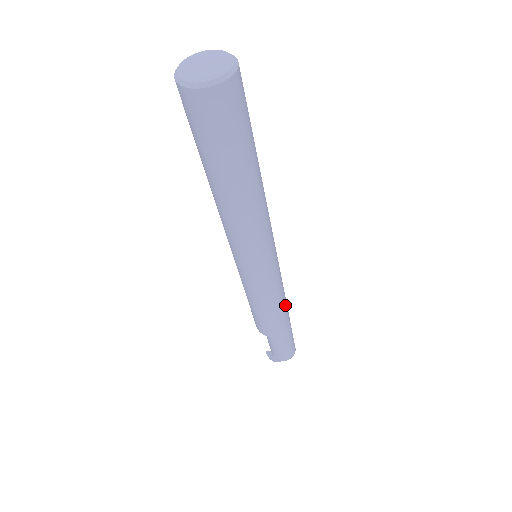
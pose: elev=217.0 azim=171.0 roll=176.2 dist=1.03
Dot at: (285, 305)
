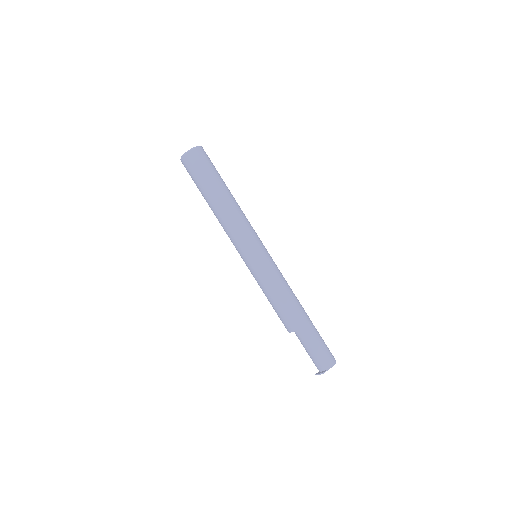
Dot at: (295, 296)
